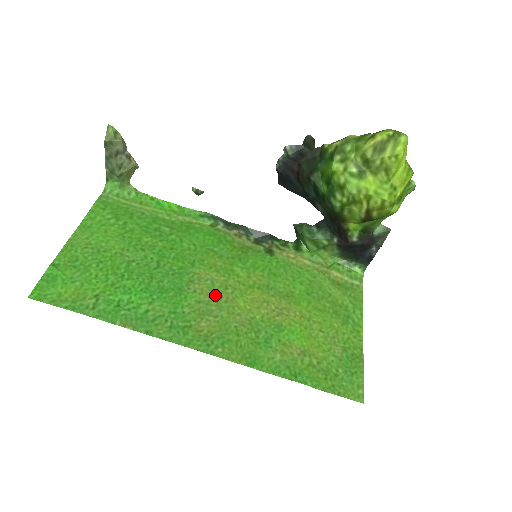
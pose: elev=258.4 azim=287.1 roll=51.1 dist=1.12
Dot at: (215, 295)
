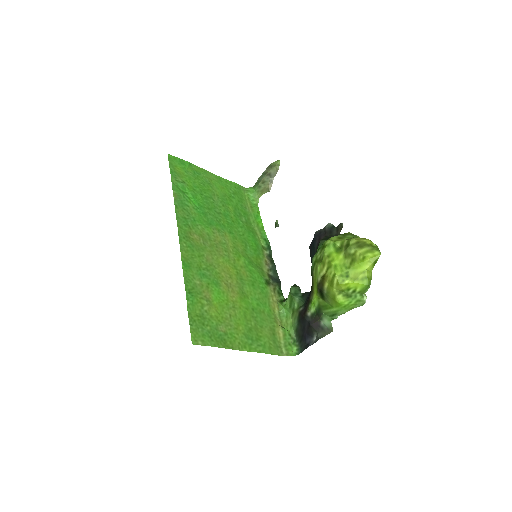
Dot at: (218, 244)
